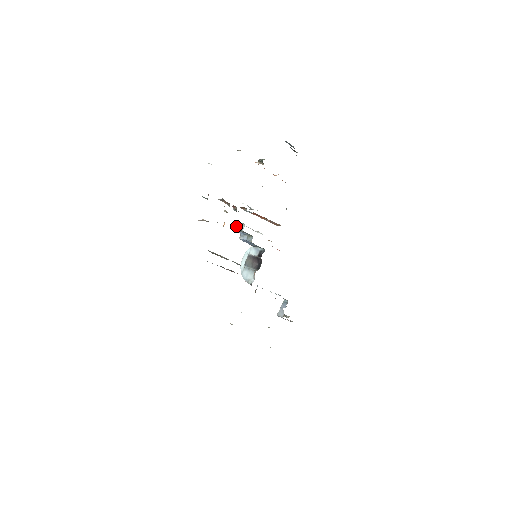
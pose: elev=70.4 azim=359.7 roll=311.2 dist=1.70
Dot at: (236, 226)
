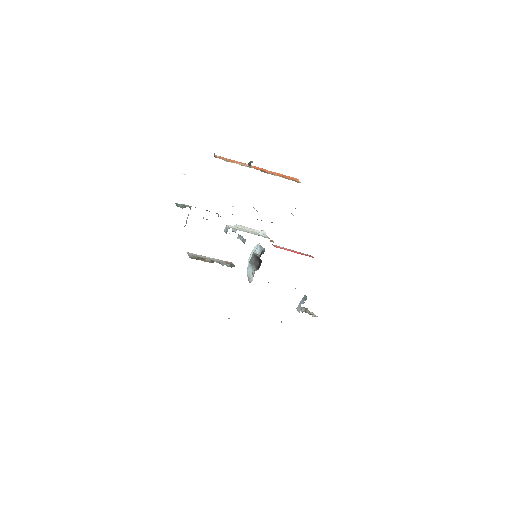
Dot at: (225, 230)
